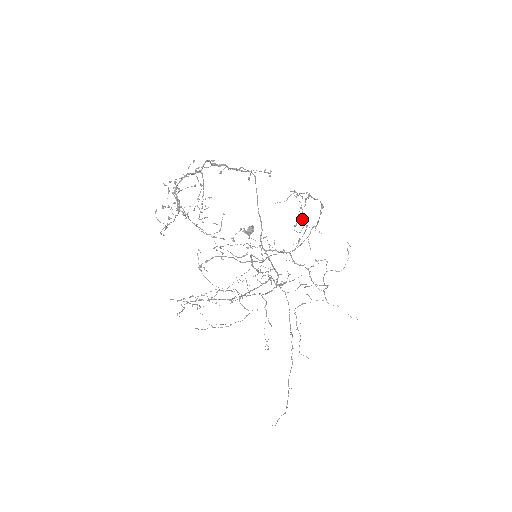
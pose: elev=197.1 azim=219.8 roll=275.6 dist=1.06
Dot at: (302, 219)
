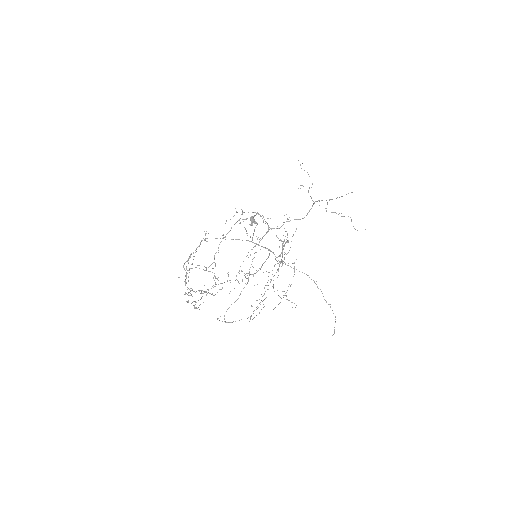
Dot at: occluded
